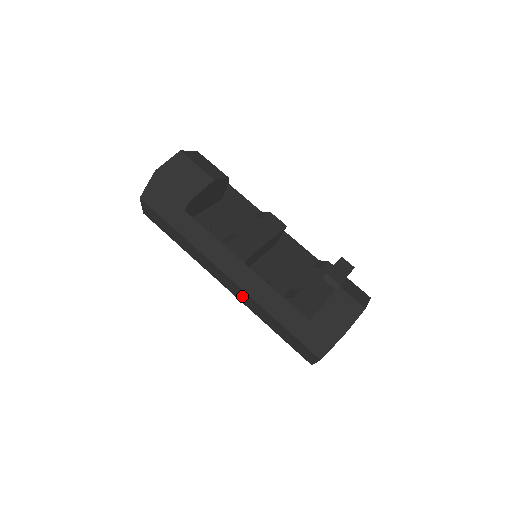
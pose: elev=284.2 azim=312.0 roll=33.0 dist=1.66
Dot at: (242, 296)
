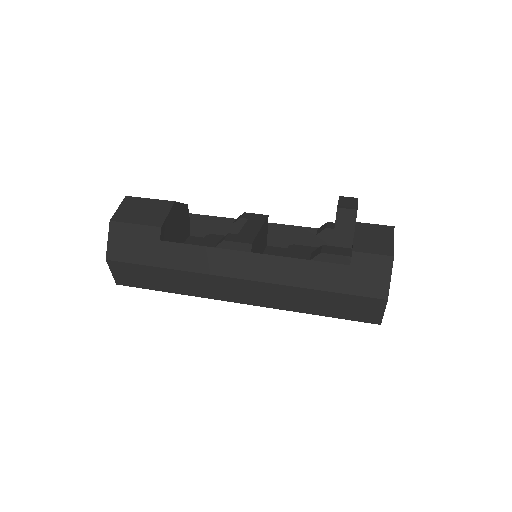
Dot at: (267, 295)
